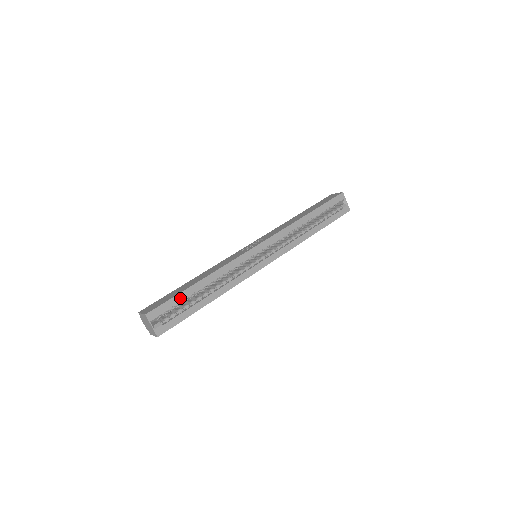
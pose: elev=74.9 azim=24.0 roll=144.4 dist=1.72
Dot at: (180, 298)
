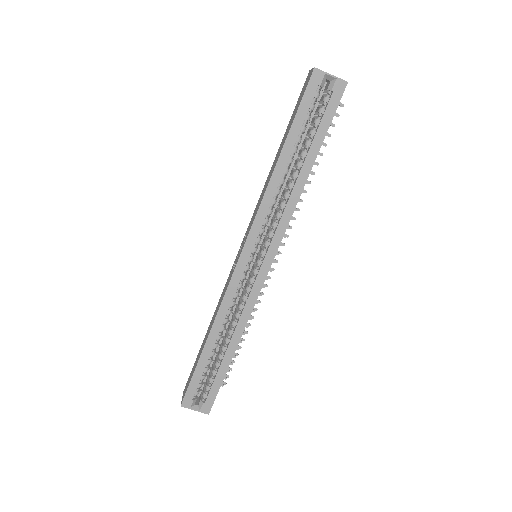
Dot at: (200, 371)
